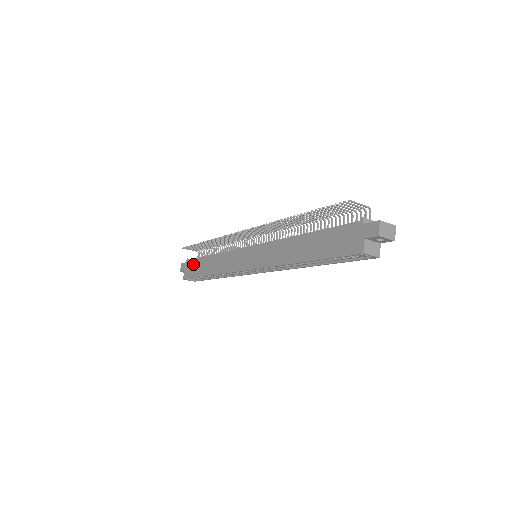
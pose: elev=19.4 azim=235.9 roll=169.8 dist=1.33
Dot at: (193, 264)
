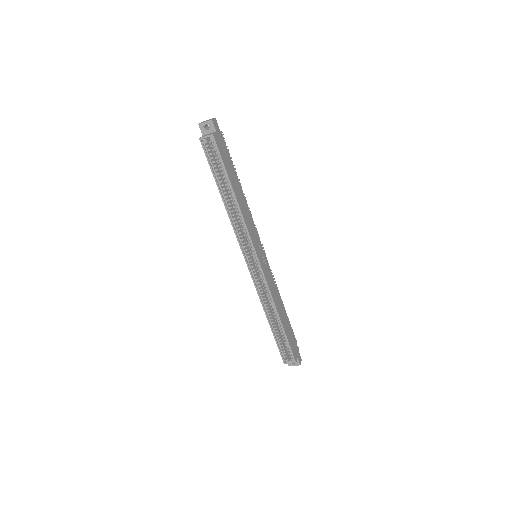
Dot at: occluded
